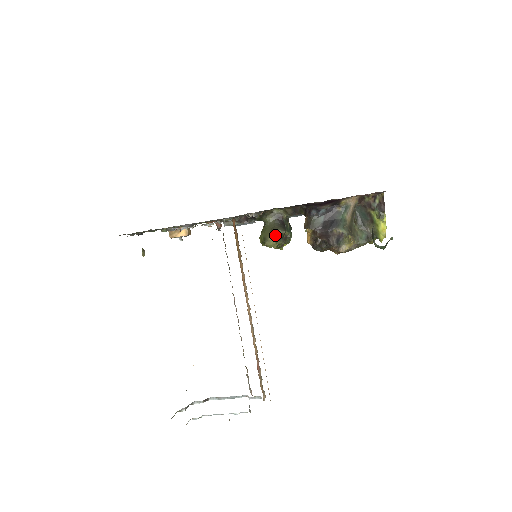
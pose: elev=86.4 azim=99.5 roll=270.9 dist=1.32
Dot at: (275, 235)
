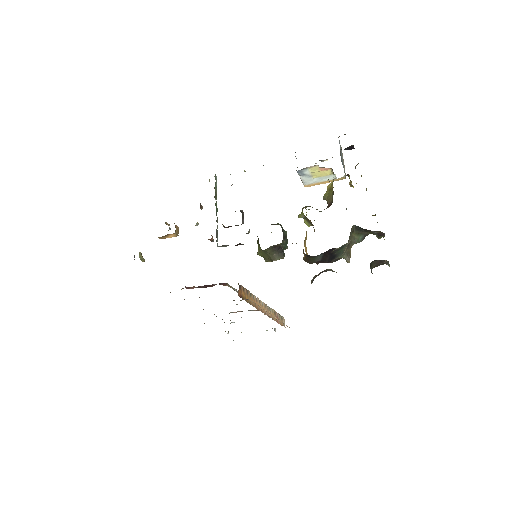
Dot at: (274, 260)
